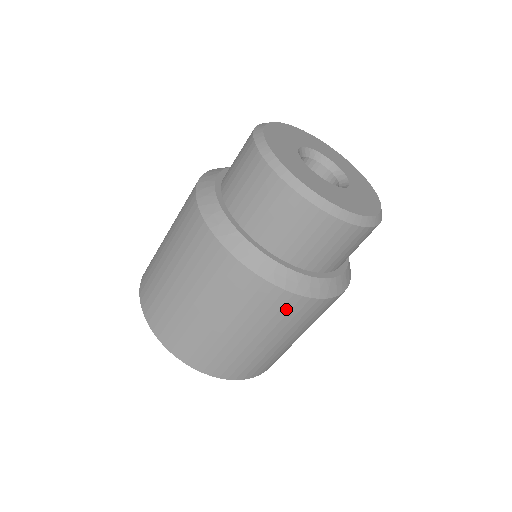
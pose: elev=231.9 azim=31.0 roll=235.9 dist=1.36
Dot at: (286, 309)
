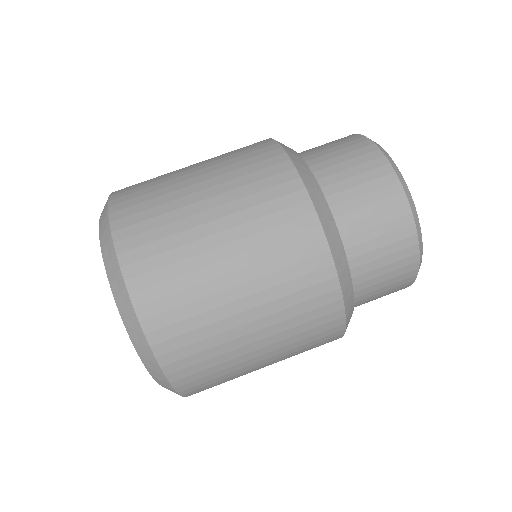
Dot at: (256, 154)
